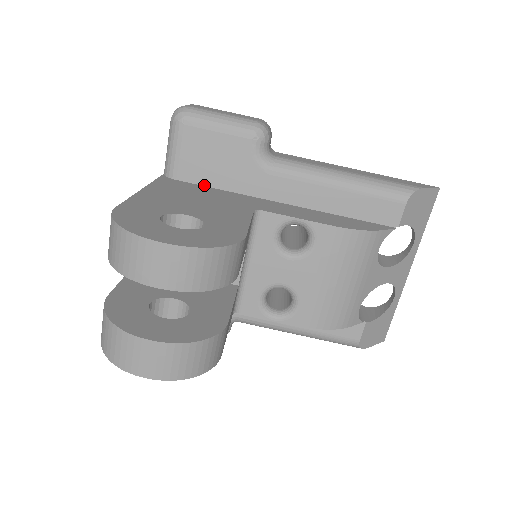
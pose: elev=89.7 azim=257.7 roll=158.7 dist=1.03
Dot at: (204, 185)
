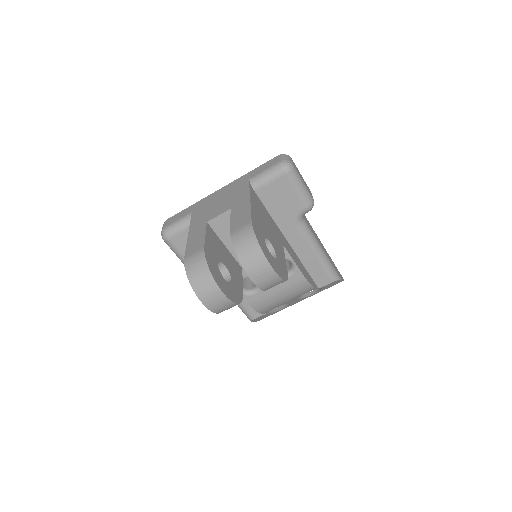
Dot at: (264, 205)
